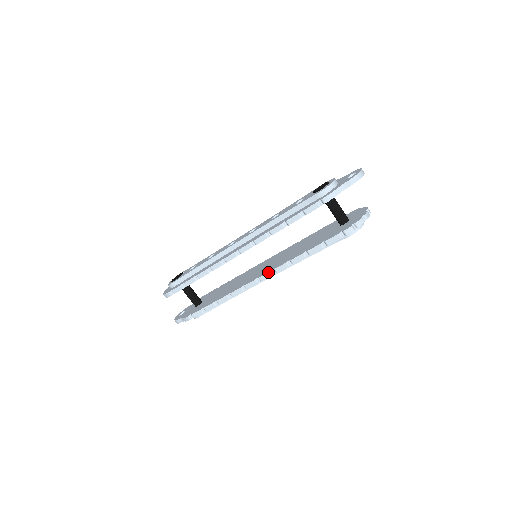
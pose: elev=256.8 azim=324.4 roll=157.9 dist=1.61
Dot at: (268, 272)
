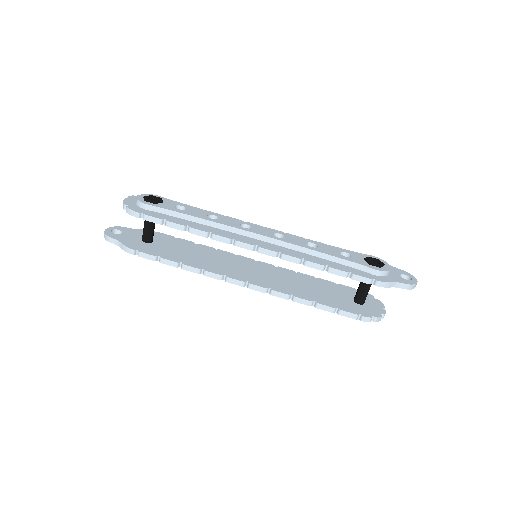
Dot at: (264, 287)
